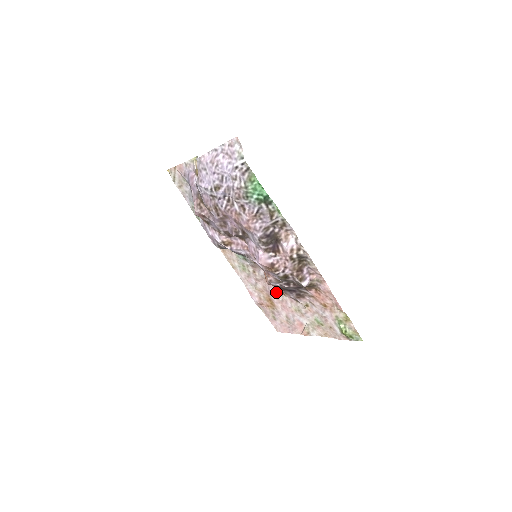
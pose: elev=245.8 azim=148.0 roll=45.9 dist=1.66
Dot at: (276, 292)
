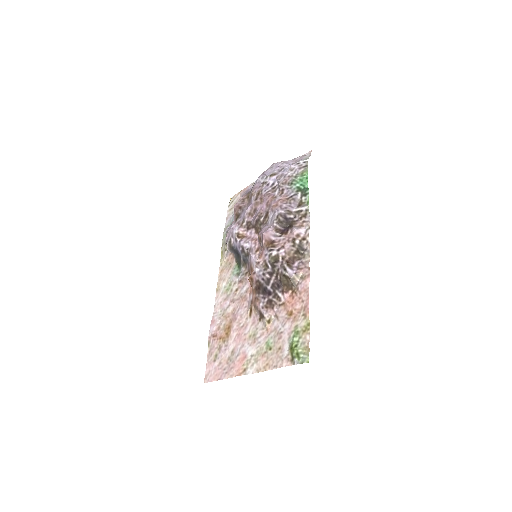
Dot at: (243, 314)
